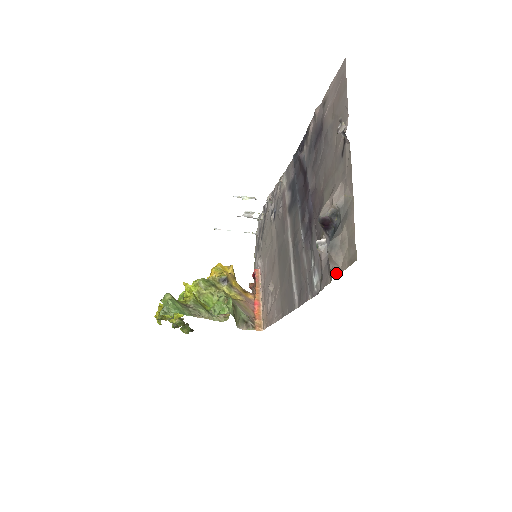
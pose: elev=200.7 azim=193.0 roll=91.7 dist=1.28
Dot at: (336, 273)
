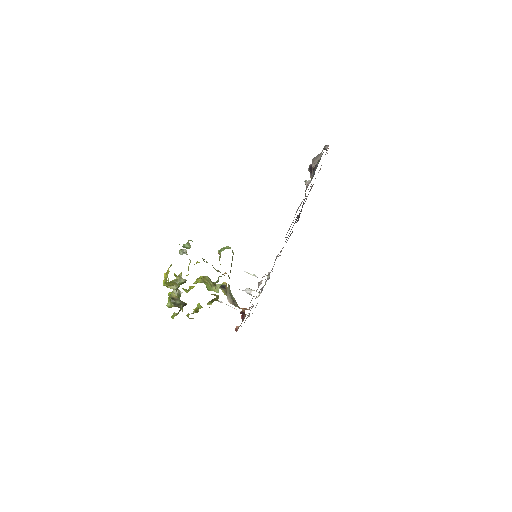
Dot at: occluded
